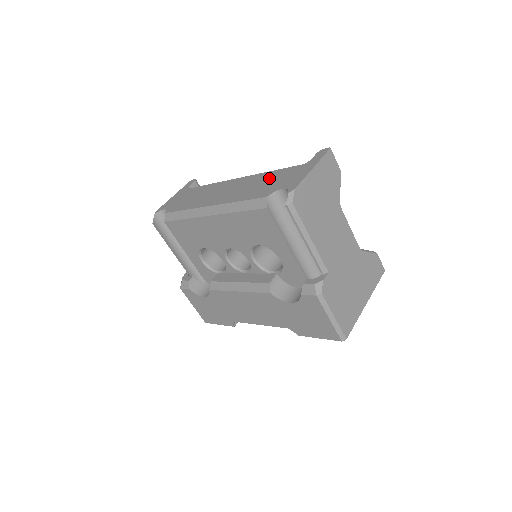
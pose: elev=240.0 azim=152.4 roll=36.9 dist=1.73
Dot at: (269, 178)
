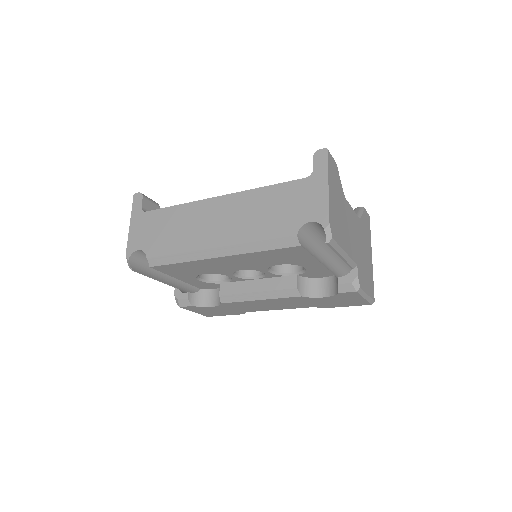
Dot at: (273, 201)
